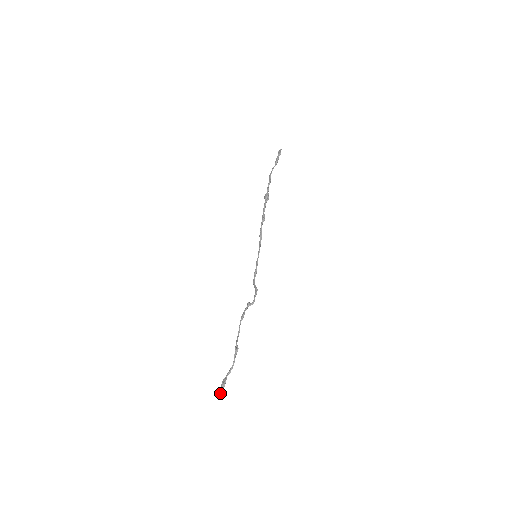
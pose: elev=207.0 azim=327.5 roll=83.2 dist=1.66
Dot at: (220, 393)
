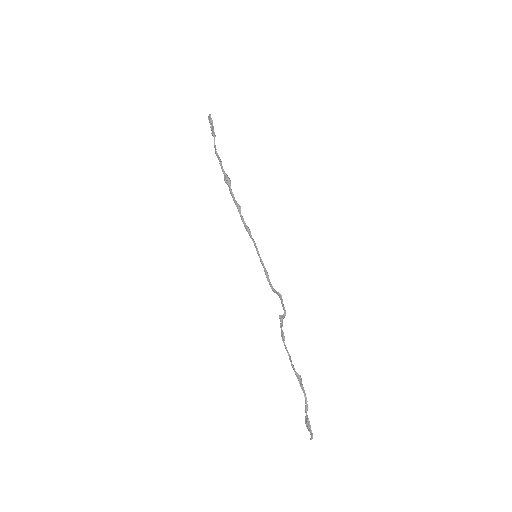
Dot at: occluded
